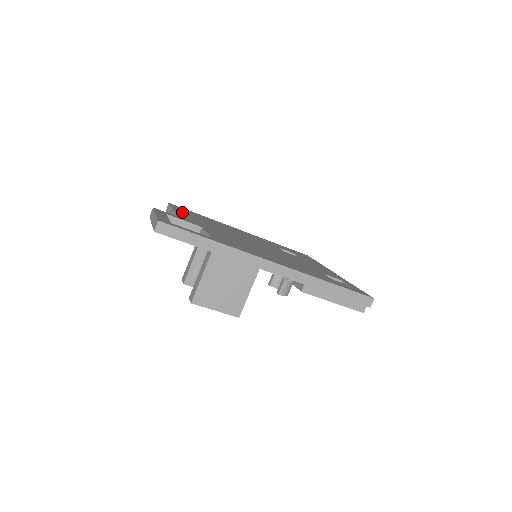
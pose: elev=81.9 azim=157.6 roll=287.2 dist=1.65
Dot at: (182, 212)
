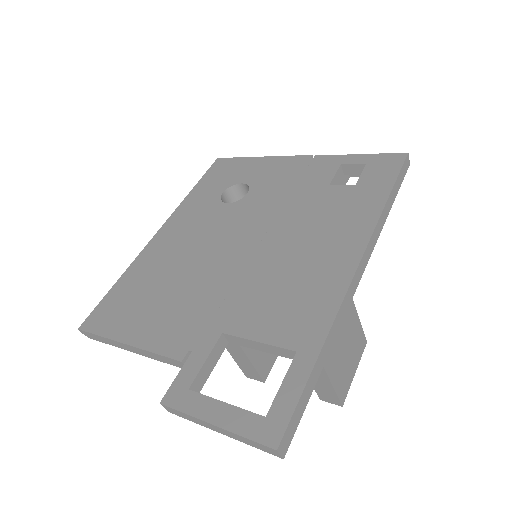
Dot at: (134, 330)
